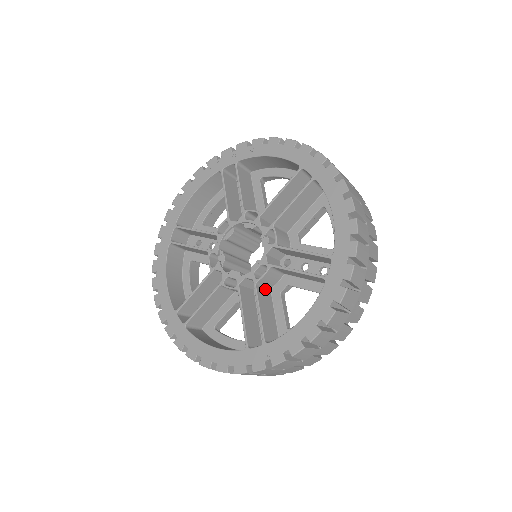
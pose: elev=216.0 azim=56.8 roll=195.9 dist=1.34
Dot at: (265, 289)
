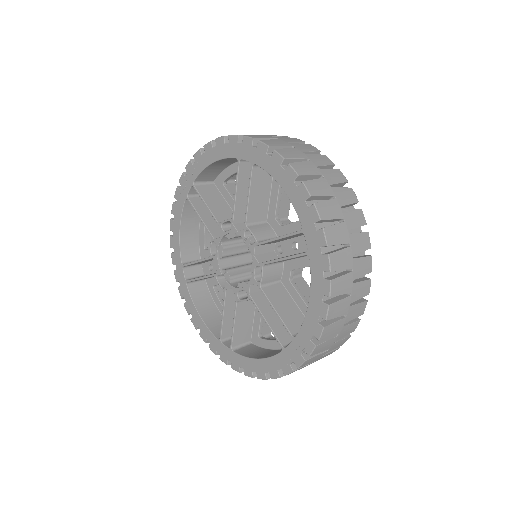
Dot at: (274, 285)
